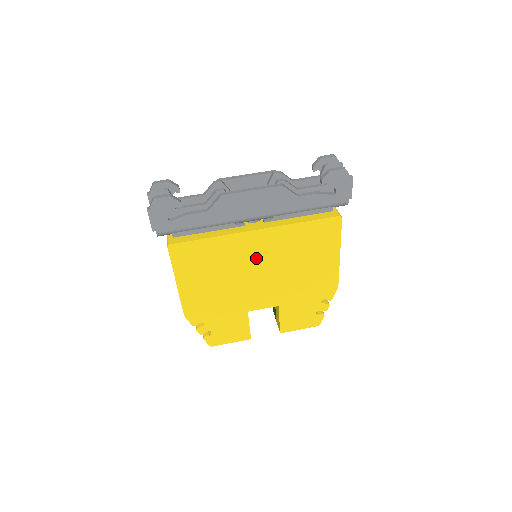
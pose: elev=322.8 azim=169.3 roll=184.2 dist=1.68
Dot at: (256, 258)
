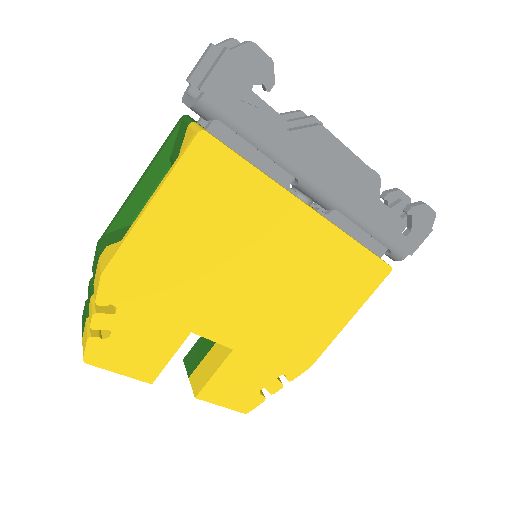
Dot at: (276, 252)
